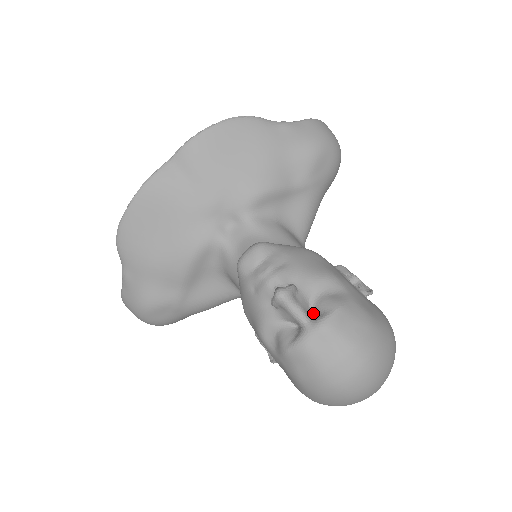
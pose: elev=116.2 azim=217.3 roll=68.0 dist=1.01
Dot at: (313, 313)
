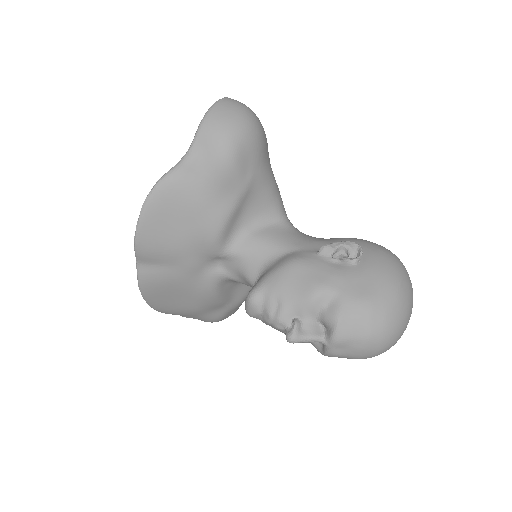
Dot at: (323, 327)
